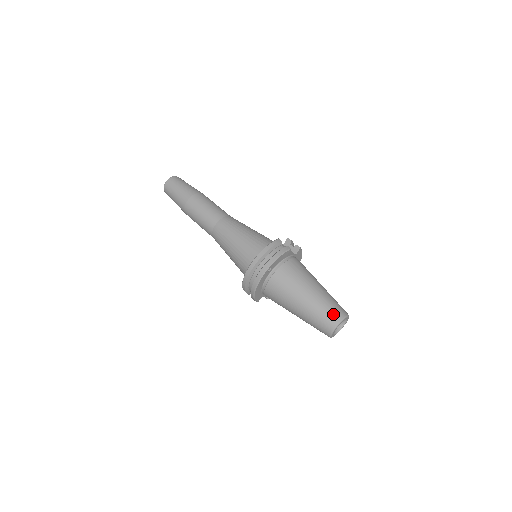
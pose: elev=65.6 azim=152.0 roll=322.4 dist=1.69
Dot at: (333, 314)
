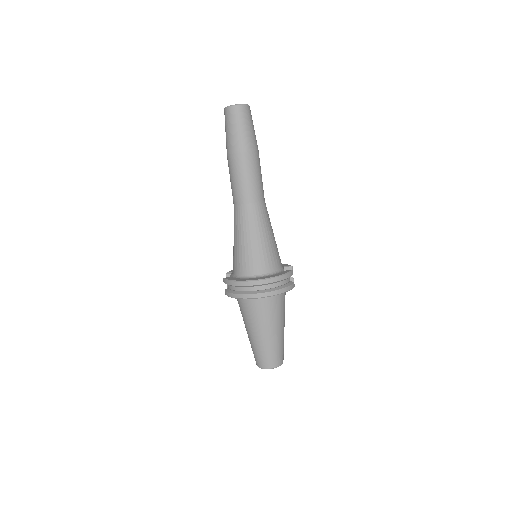
Dot at: (279, 358)
